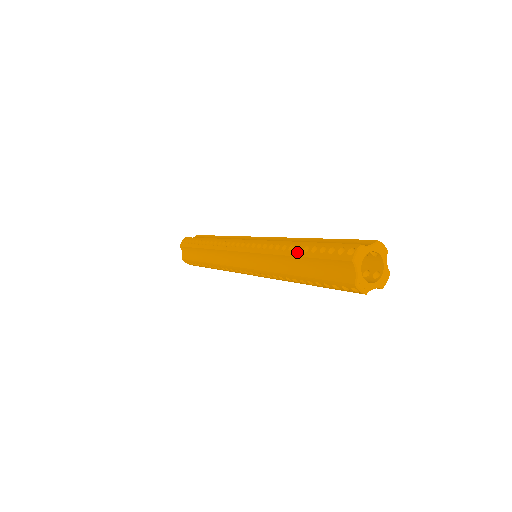
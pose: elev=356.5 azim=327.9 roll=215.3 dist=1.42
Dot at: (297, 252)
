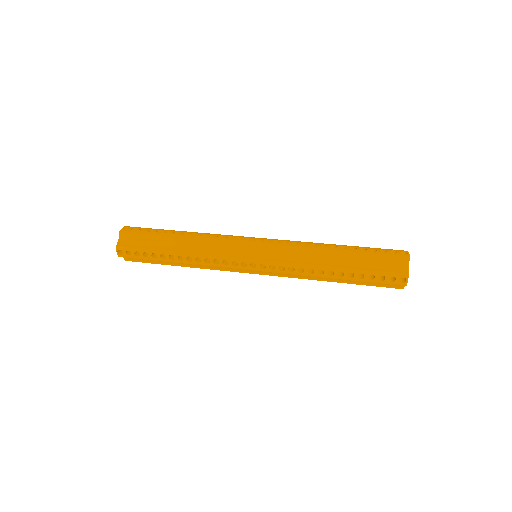
Dot at: (344, 249)
